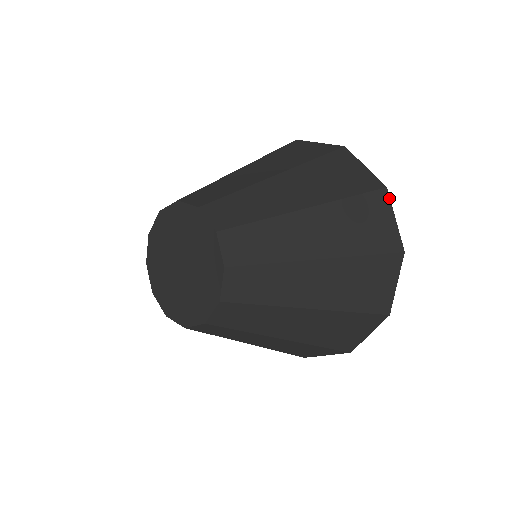
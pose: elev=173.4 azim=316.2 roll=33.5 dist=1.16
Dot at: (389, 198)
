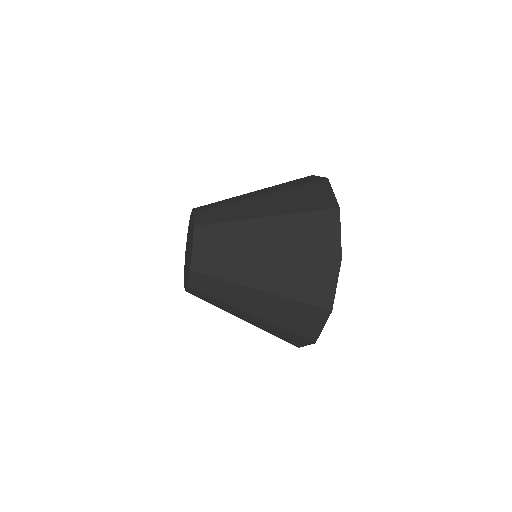
Dot at: (339, 216)
